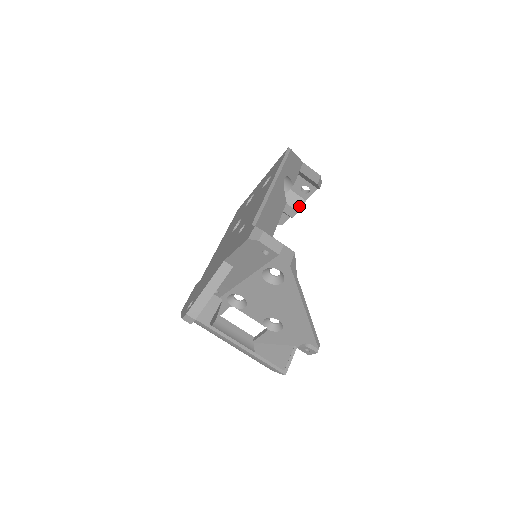
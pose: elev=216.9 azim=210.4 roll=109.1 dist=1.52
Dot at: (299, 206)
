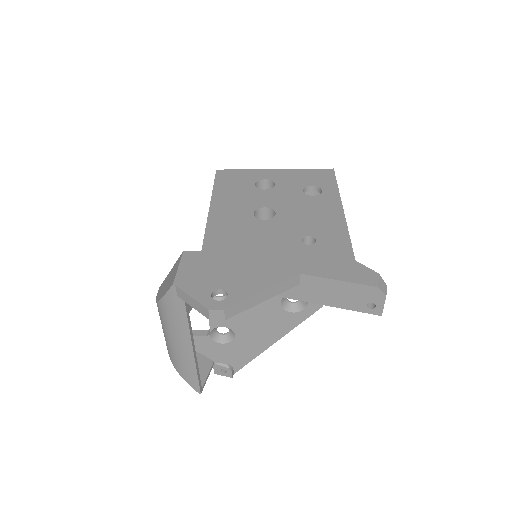
Dot at: occluded
